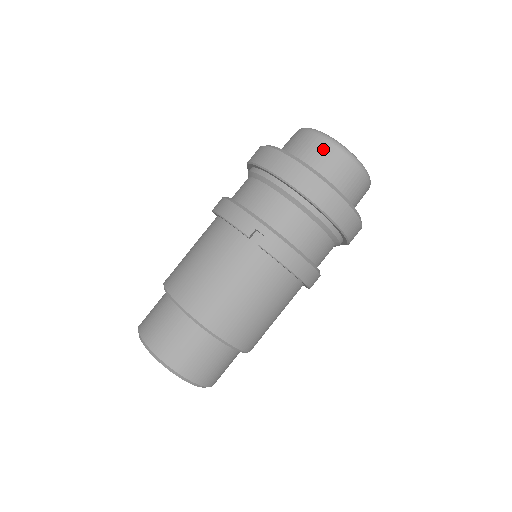
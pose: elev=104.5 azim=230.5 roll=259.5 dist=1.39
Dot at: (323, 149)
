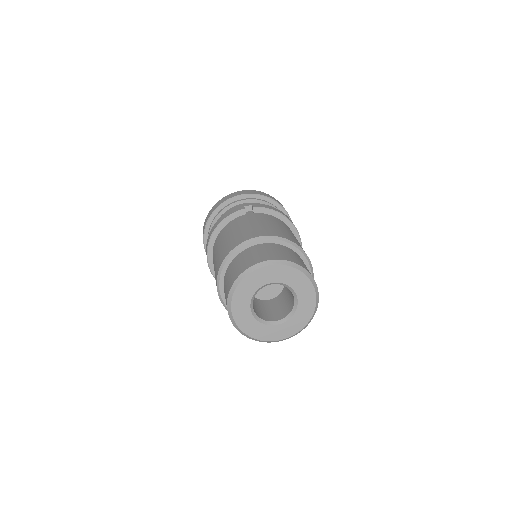
Dot at: occluded
